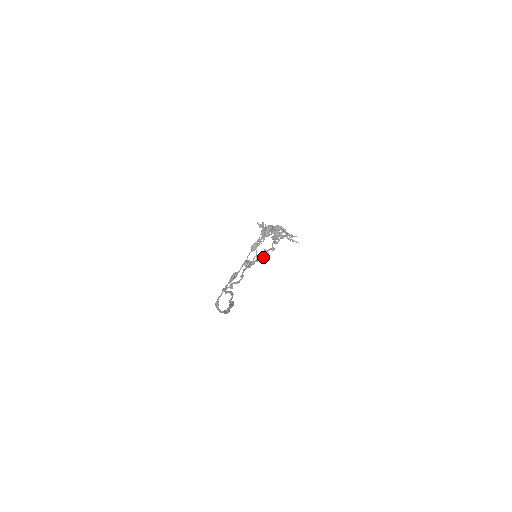
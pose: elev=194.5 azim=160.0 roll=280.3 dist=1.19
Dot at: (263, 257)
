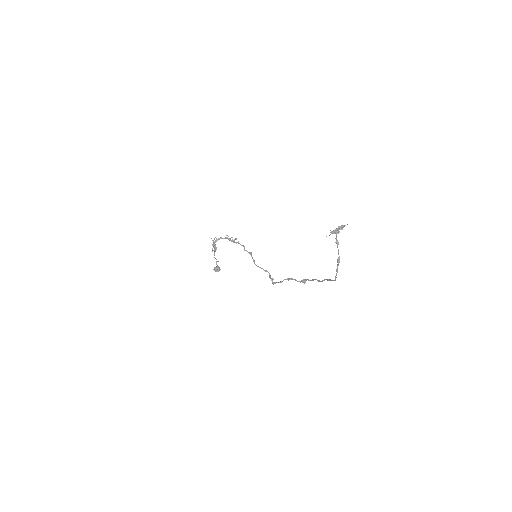
Dot at: (251, 254)
